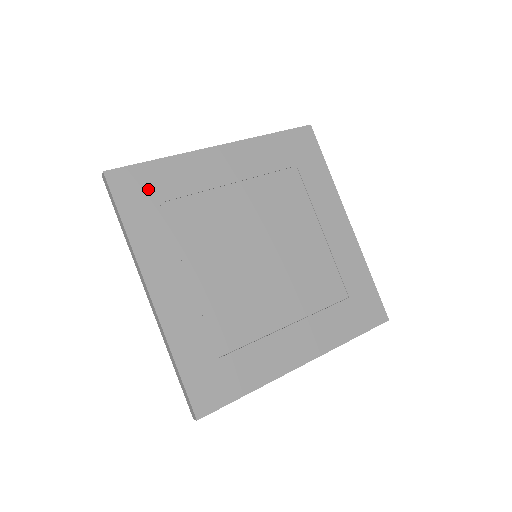
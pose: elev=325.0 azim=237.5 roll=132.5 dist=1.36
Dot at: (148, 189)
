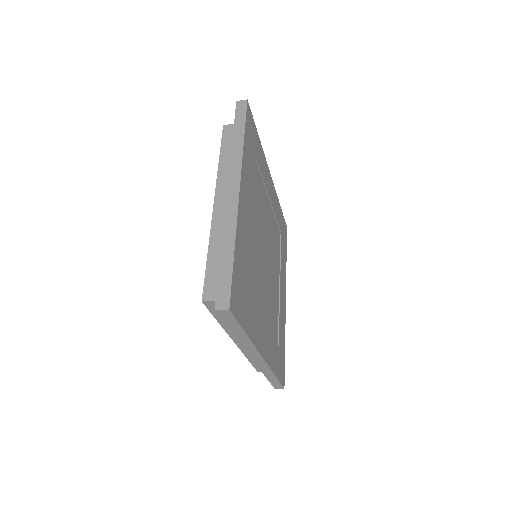
Dot at: (241, 286)
